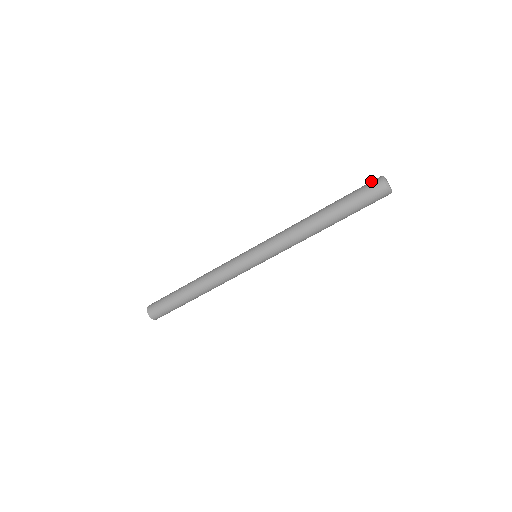
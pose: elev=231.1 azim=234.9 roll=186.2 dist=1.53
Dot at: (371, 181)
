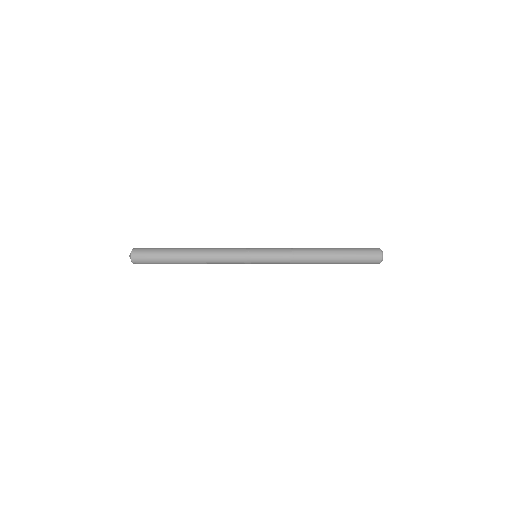
Dot at: (373, 256)
